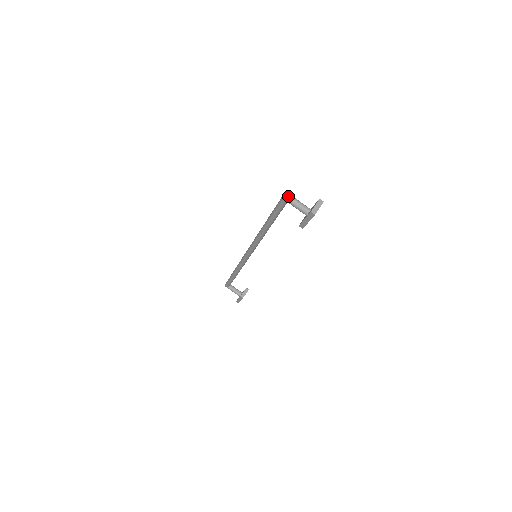
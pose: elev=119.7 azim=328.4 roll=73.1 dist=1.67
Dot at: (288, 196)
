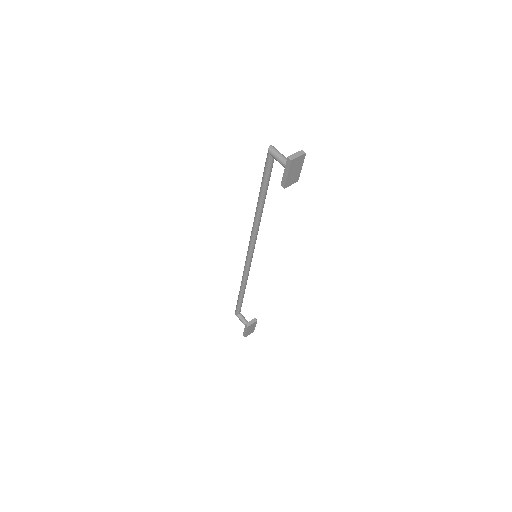
Dot at: (273, 148)
